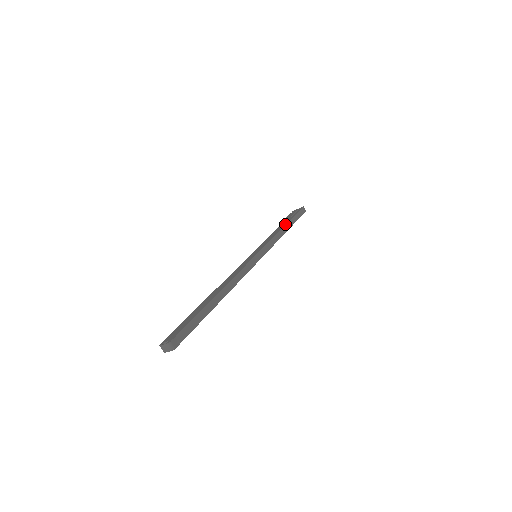
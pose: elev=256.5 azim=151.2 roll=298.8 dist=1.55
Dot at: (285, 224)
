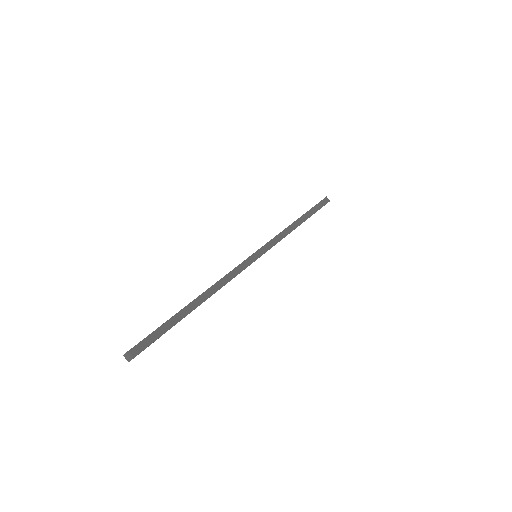
Dot at: (298, 218)
